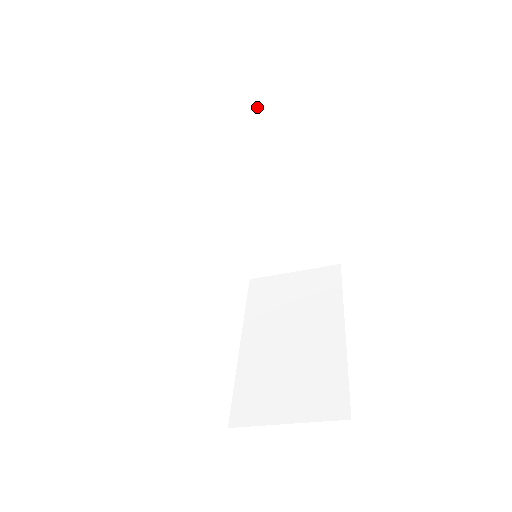
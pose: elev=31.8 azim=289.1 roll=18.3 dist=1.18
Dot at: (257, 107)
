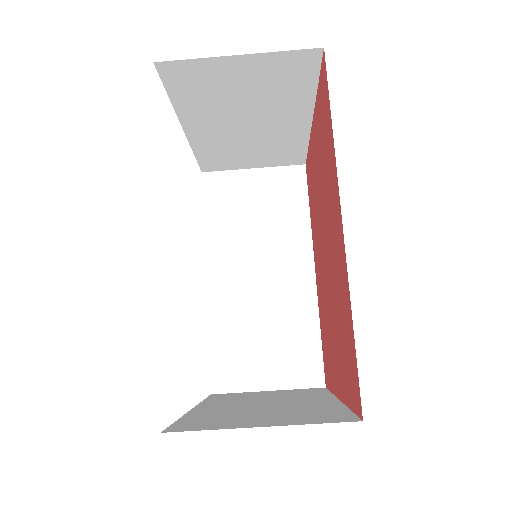
Dot at: (275, 189)
